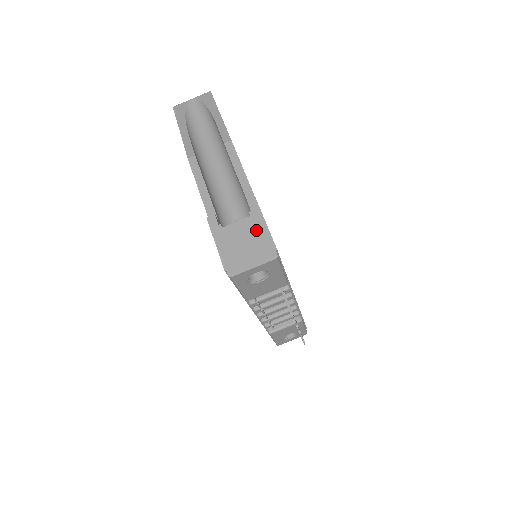
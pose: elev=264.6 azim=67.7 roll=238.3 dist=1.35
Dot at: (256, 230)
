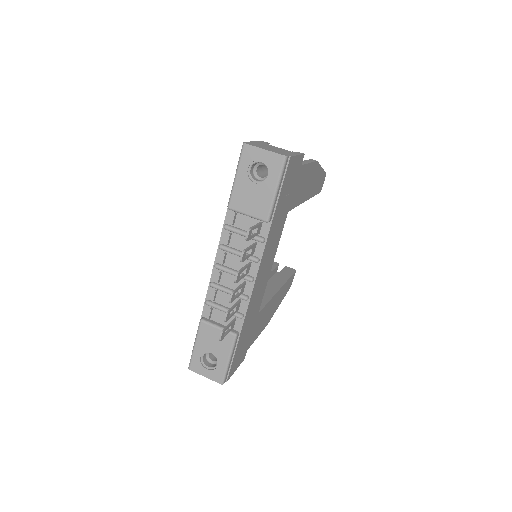
Dot at: (287, 152)
